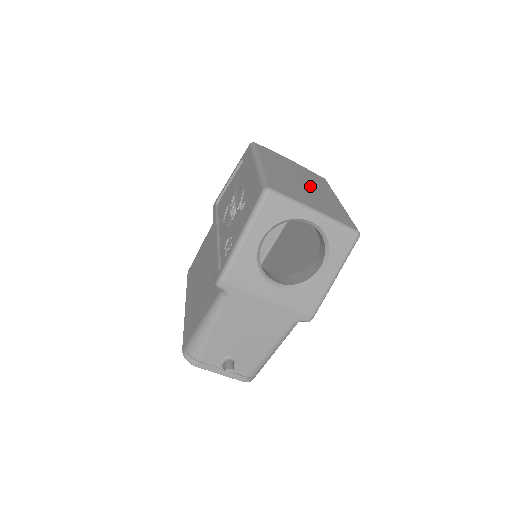
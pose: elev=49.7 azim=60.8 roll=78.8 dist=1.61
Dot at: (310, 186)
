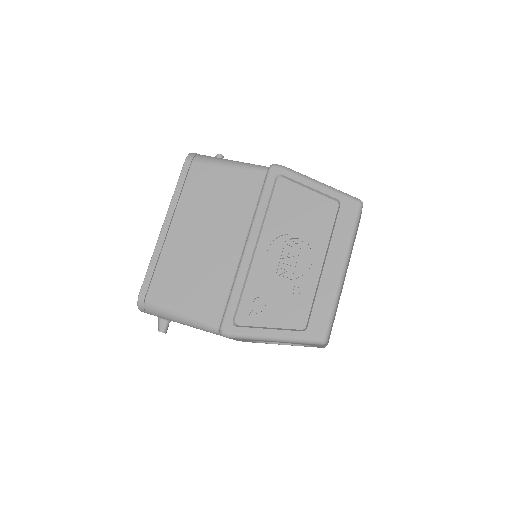
Dot at: occluded
